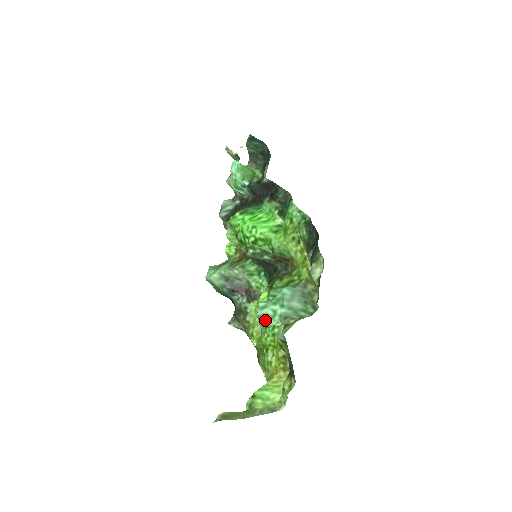
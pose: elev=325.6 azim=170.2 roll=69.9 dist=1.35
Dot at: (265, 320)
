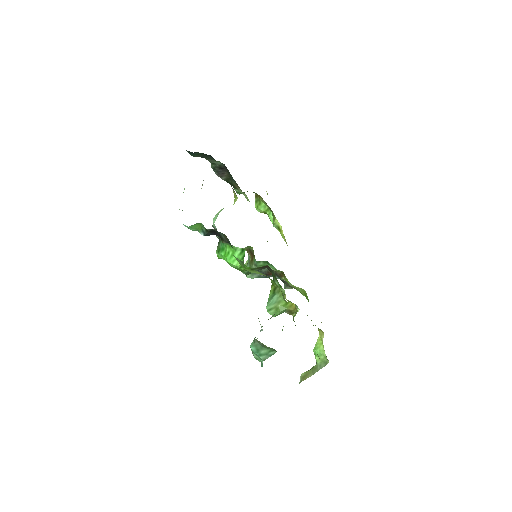
Dot at: (259, 361)
